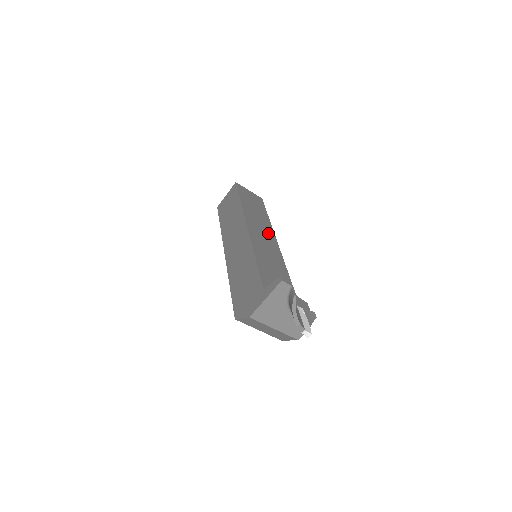
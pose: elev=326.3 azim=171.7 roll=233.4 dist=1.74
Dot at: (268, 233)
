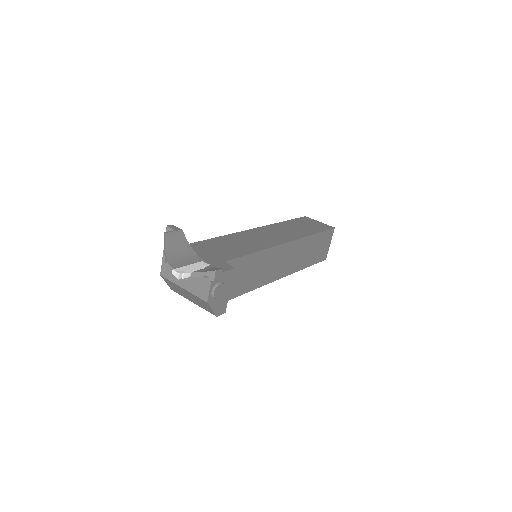
Dot at: (282, 237)
